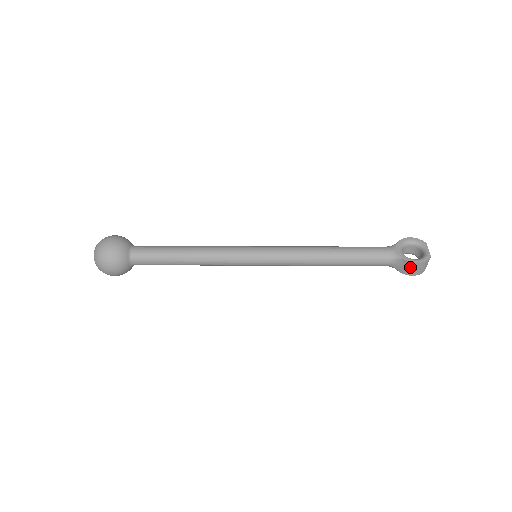
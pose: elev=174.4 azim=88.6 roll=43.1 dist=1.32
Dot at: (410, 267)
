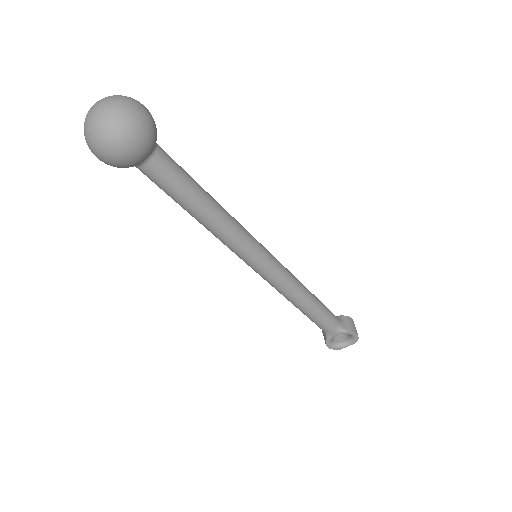
Dot at: (351, 322)
